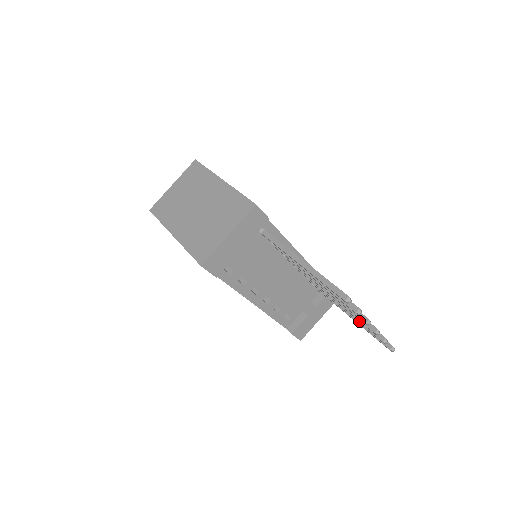
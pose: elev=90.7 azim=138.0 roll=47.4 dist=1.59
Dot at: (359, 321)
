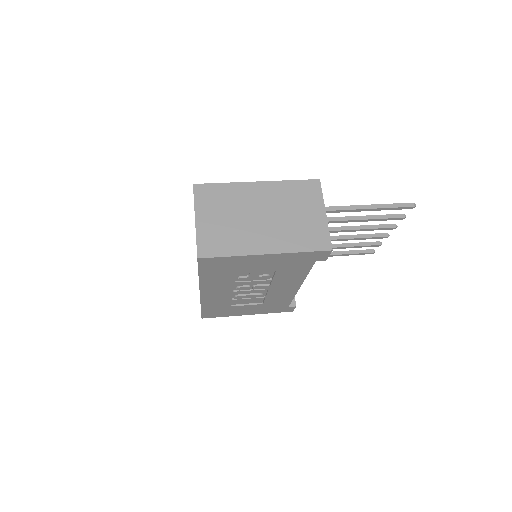
Dot at: (356, 245)
